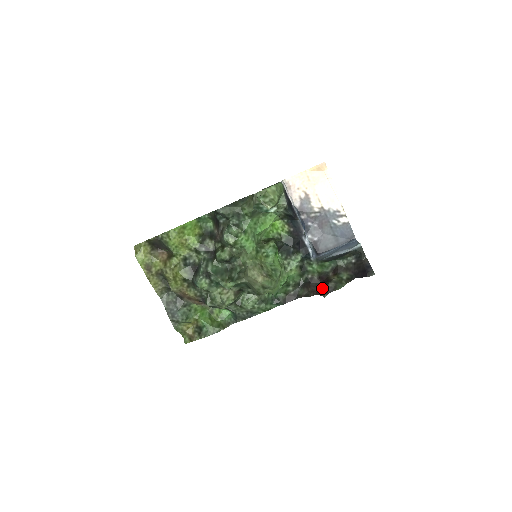
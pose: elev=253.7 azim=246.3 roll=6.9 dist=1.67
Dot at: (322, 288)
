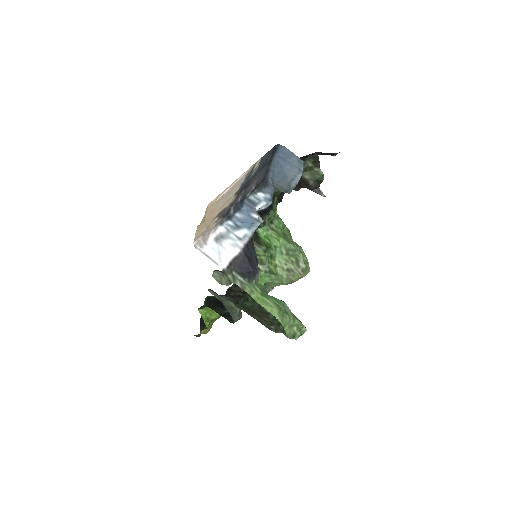
Dot at: occluded
